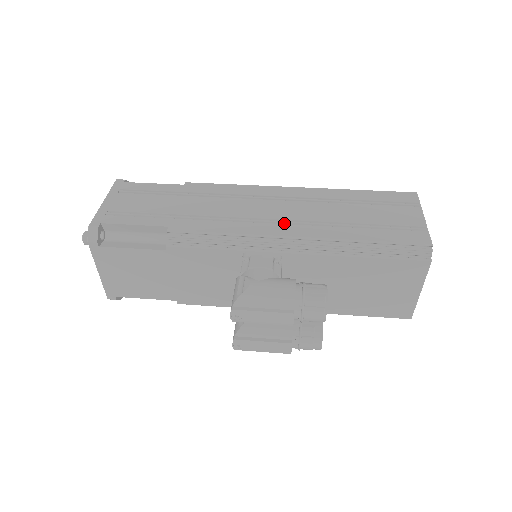
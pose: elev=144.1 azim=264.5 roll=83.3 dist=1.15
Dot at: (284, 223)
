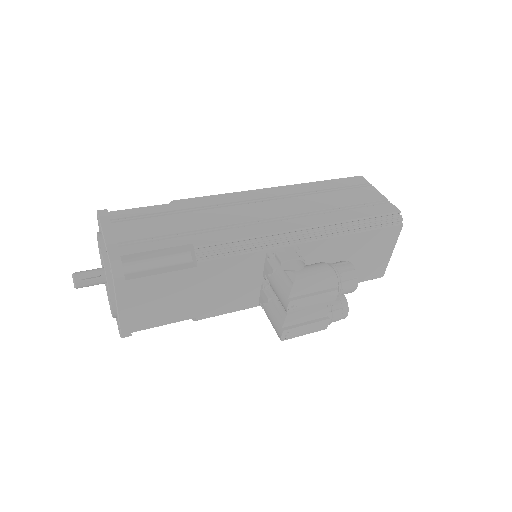
Dot at: (287, 219)
